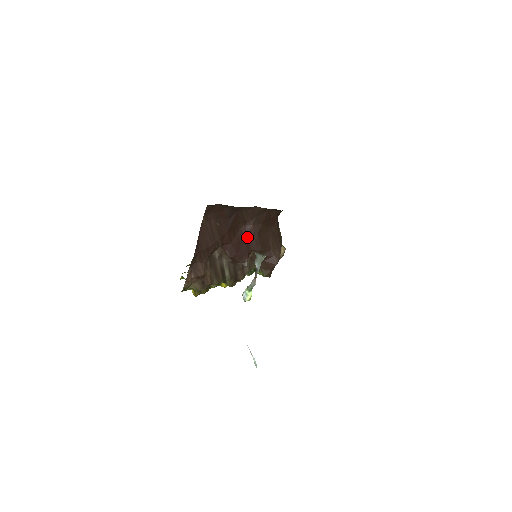
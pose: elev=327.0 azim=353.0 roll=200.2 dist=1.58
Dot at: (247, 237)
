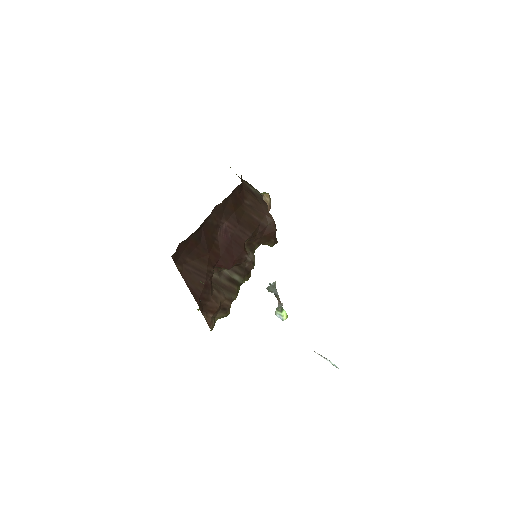
Dot at: (230, 236)
